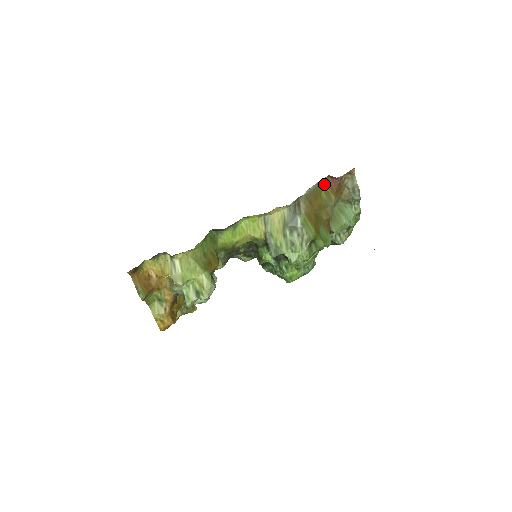
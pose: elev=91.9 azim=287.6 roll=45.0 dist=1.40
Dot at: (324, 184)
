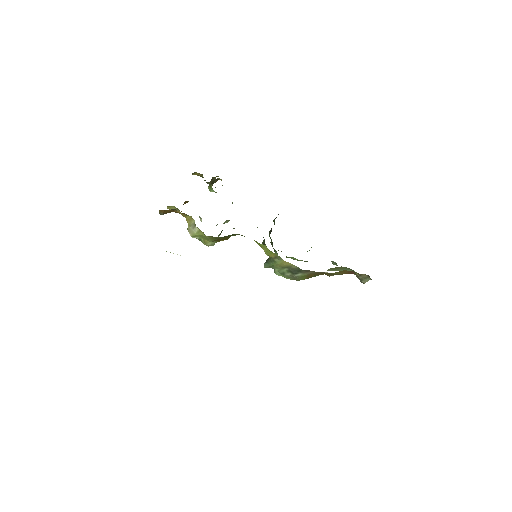
Dot at: (342, 271)
